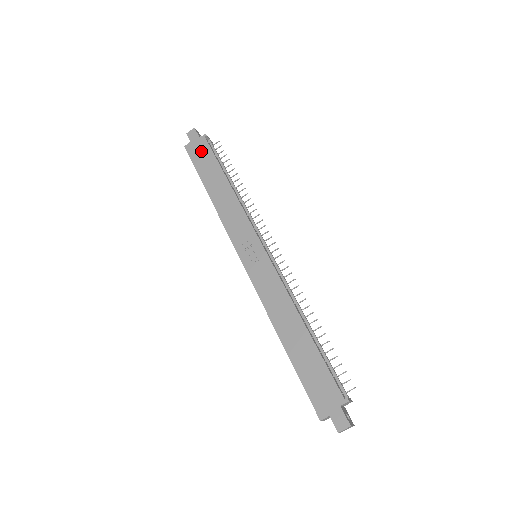
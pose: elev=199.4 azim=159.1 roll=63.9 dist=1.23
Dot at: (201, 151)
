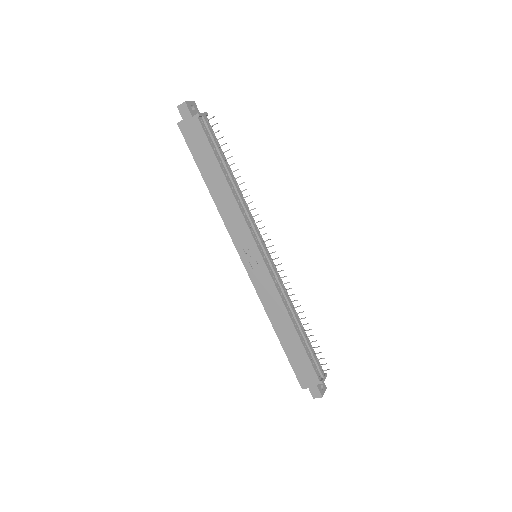
Dot at: (195, 135)
